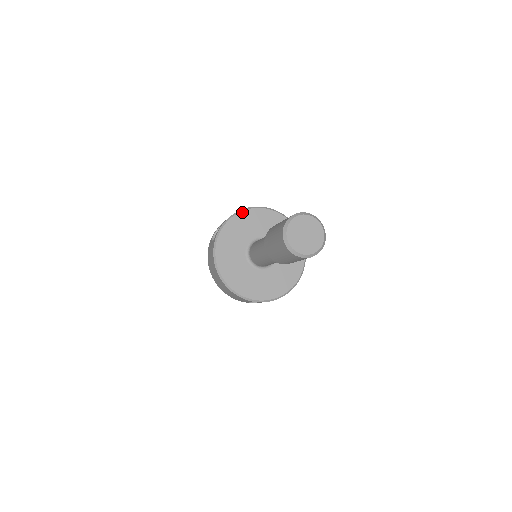
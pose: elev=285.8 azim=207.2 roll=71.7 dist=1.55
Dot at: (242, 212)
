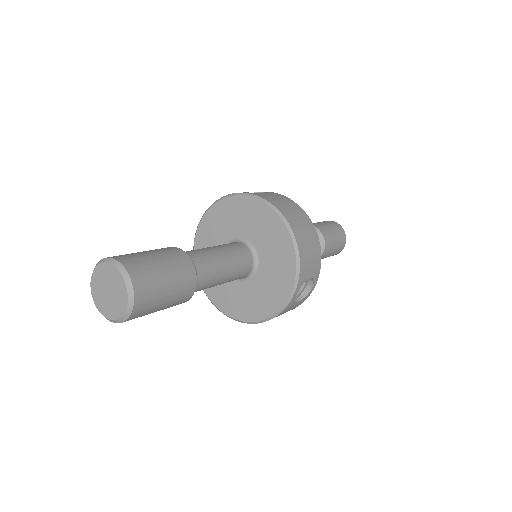
Dot at: occluded
